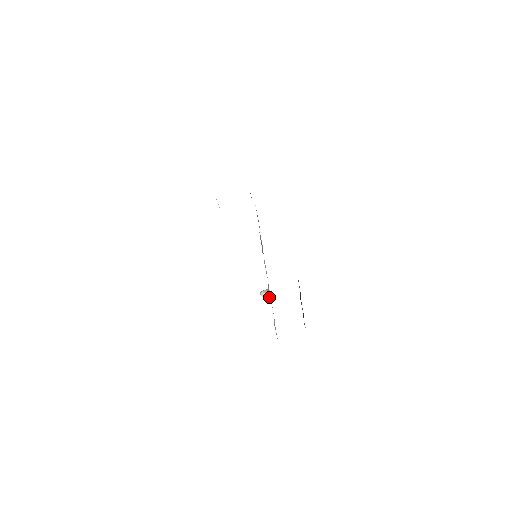
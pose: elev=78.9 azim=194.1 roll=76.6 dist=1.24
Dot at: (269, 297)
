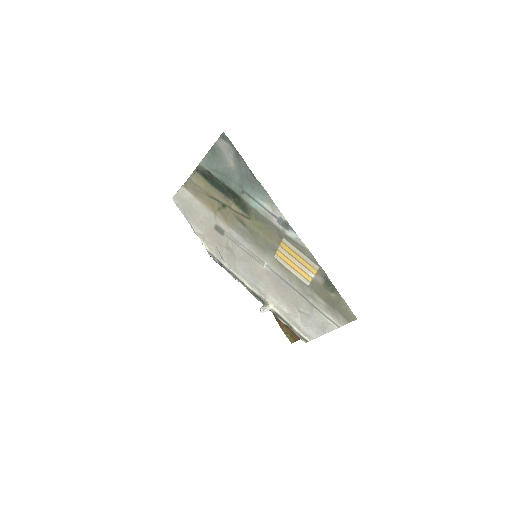
Dot at: (271, 309)
